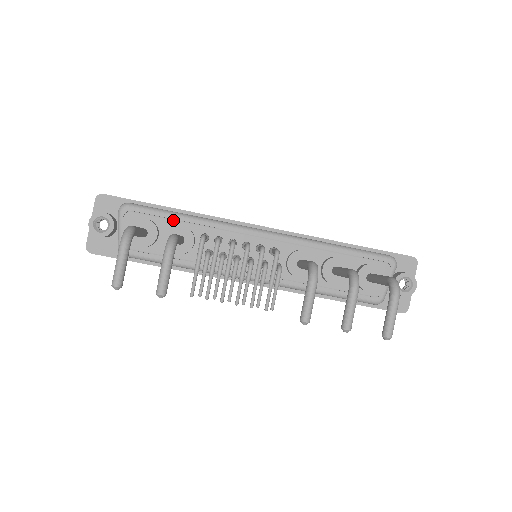
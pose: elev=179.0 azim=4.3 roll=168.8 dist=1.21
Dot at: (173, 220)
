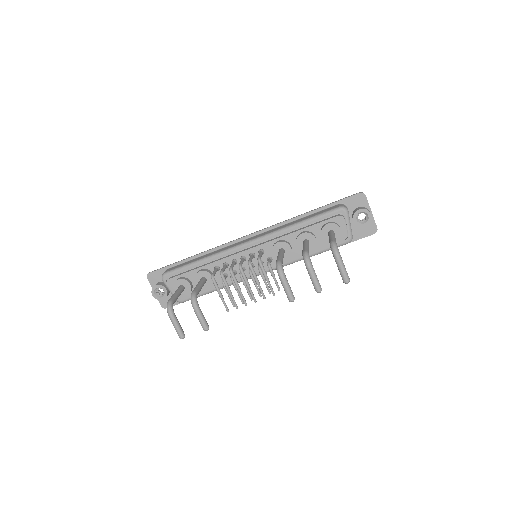
Dot at: (194, 268)
